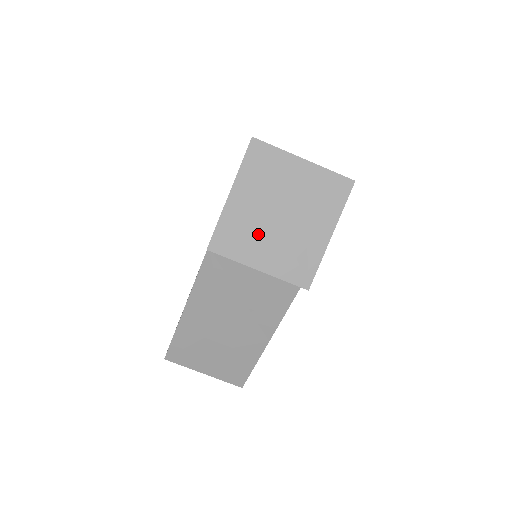
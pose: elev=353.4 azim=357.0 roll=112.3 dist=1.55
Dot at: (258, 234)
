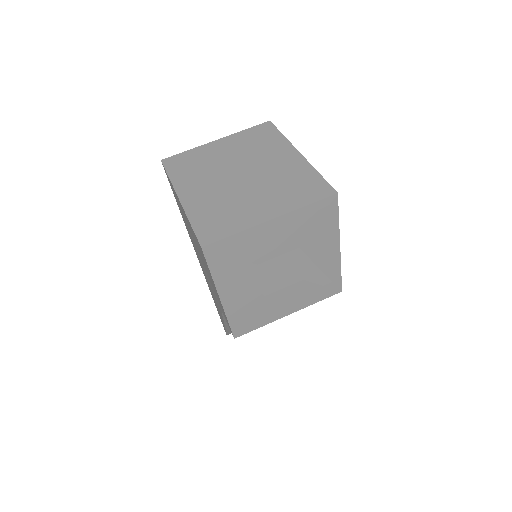
Dot at: (270, 298)
